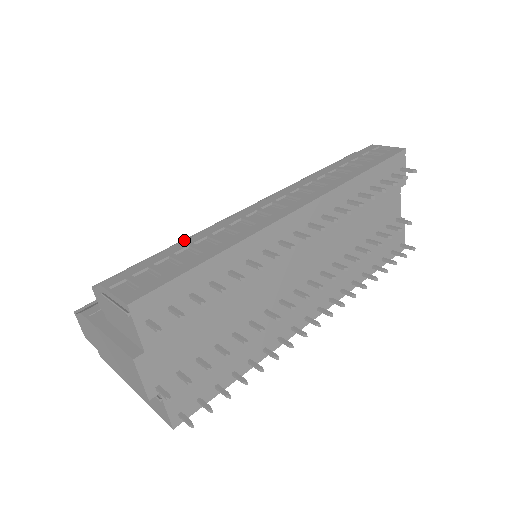
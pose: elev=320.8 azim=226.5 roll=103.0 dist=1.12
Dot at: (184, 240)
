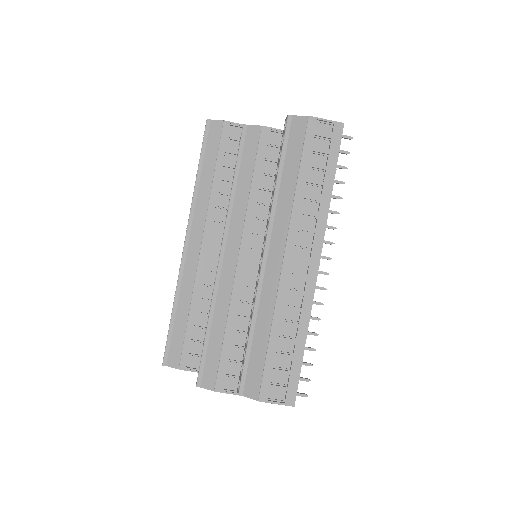
Dot at: (253, 323)
